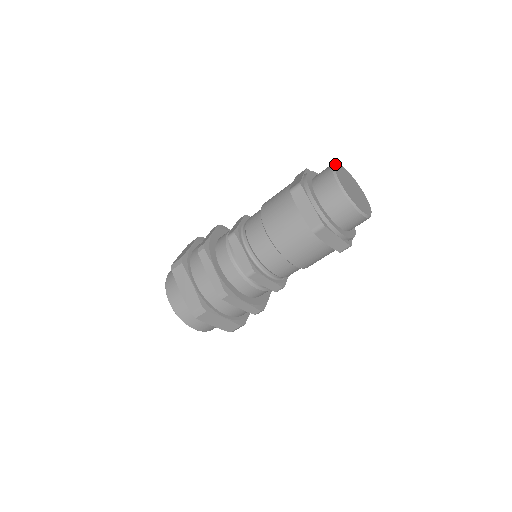
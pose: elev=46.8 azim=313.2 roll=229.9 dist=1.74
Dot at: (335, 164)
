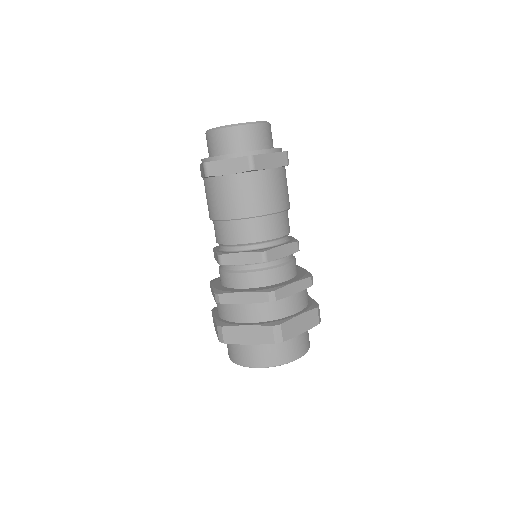
Dot at: occluded
